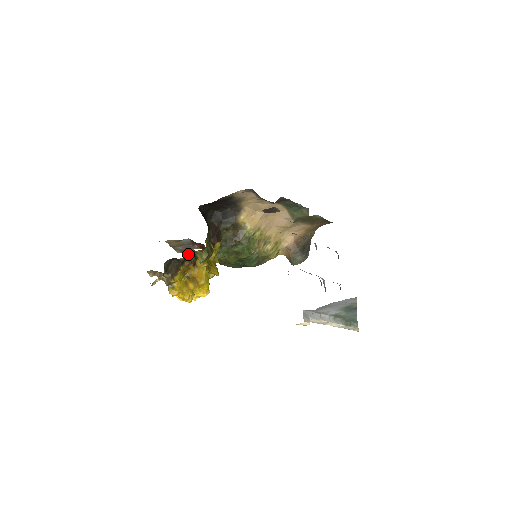
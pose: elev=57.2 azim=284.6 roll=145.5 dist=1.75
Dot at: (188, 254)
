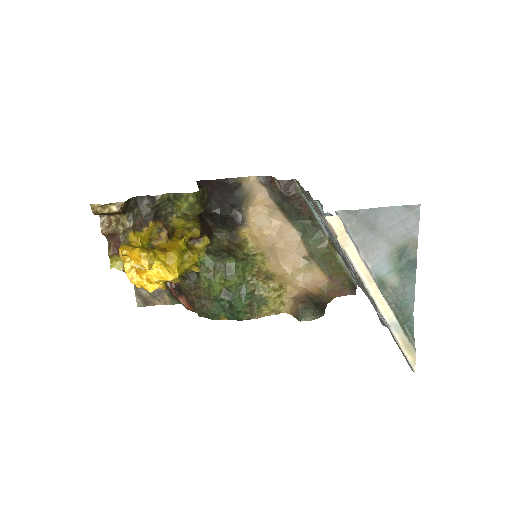
Dot at: (166, 213)
